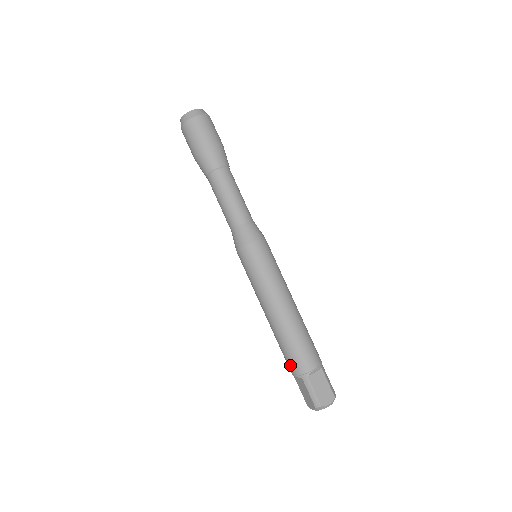
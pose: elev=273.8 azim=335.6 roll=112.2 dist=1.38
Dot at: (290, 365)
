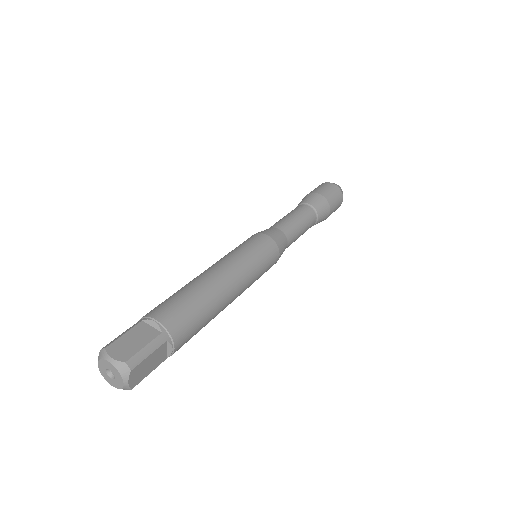
Dot at: occluded
